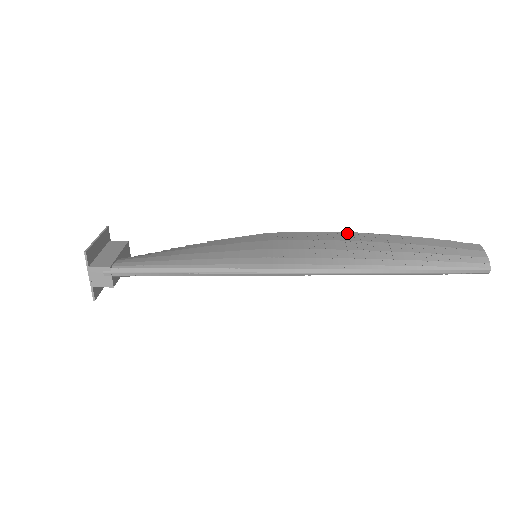
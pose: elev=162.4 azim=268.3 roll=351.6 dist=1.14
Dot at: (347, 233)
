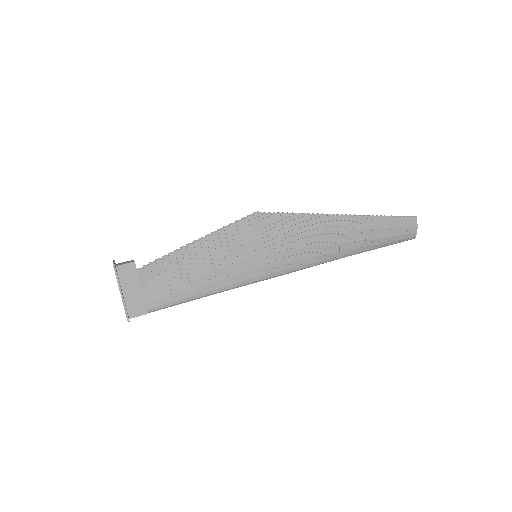
Dot at: (327, 218)
